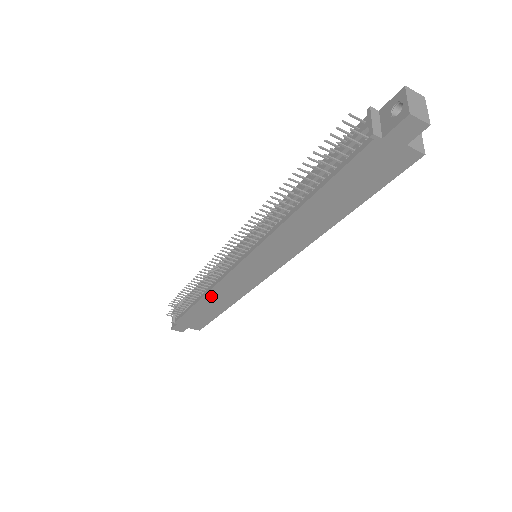
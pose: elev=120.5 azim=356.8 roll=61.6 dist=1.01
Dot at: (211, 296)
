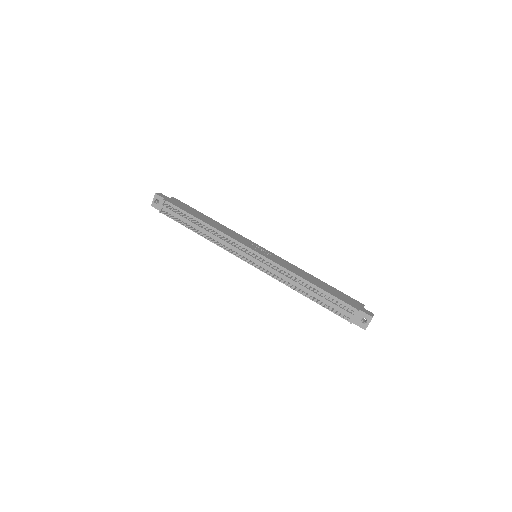
Dot at: (209, 239)
